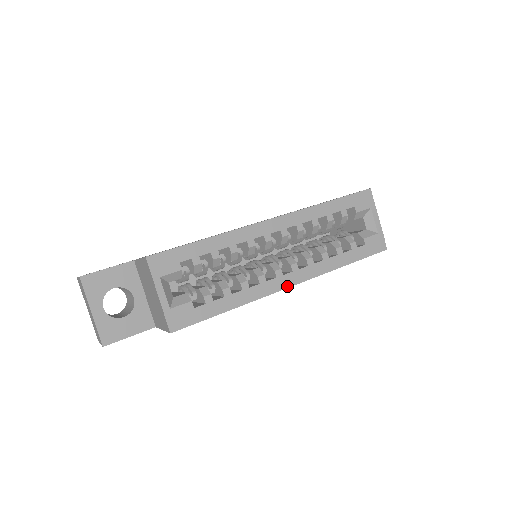
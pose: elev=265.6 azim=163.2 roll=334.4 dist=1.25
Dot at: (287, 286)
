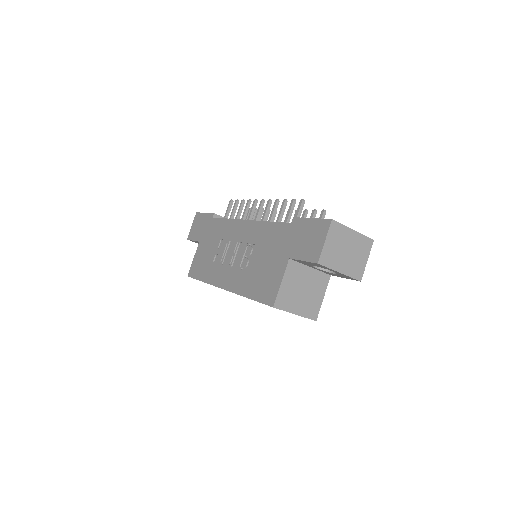
Dot at: occluded
